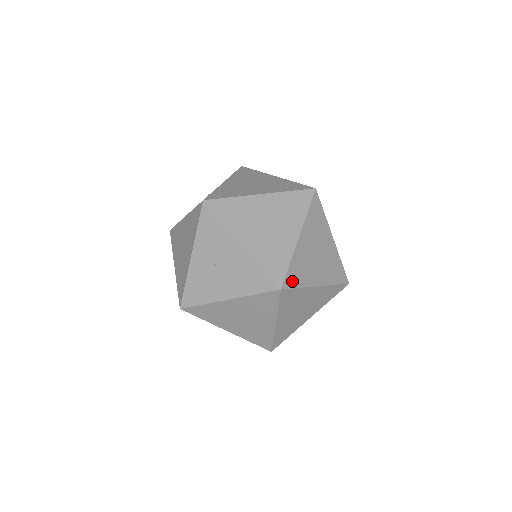
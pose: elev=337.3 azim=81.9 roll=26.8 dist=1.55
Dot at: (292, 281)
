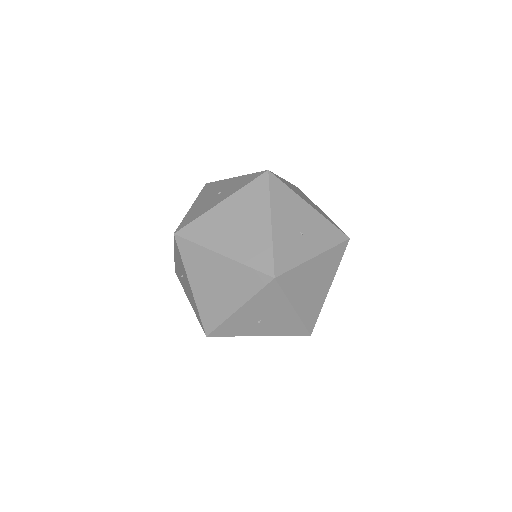
Dot at: (222, 333)
